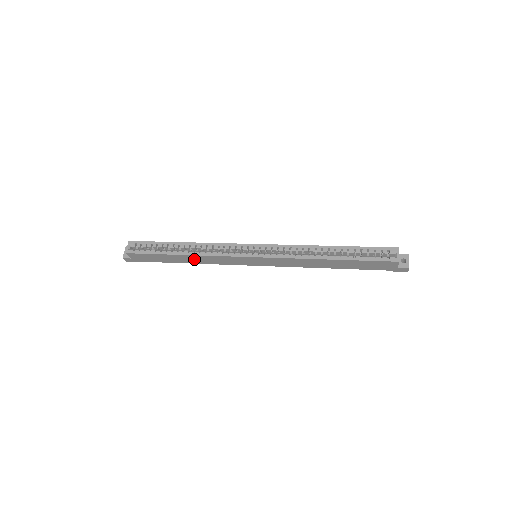
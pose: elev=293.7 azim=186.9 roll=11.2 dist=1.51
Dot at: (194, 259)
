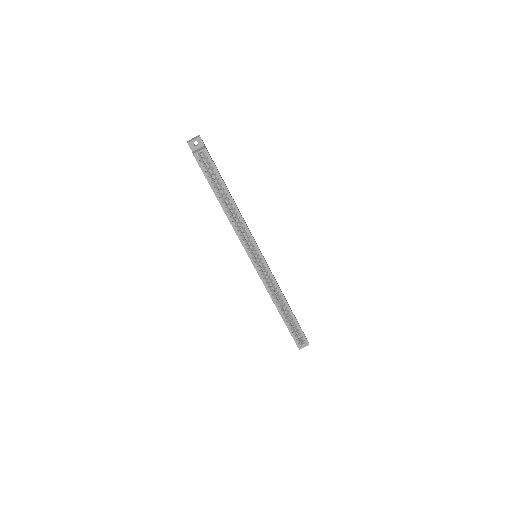
Dot at: occluded
